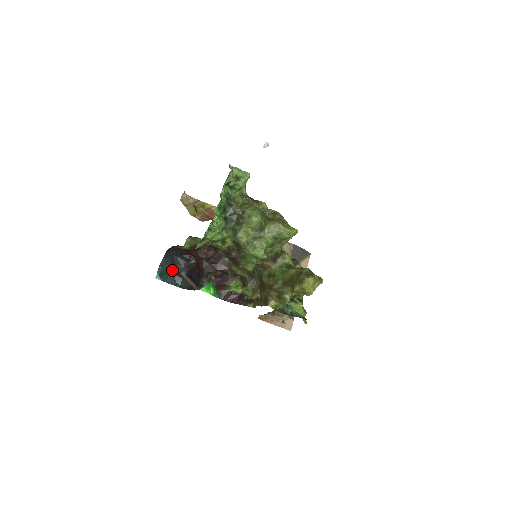
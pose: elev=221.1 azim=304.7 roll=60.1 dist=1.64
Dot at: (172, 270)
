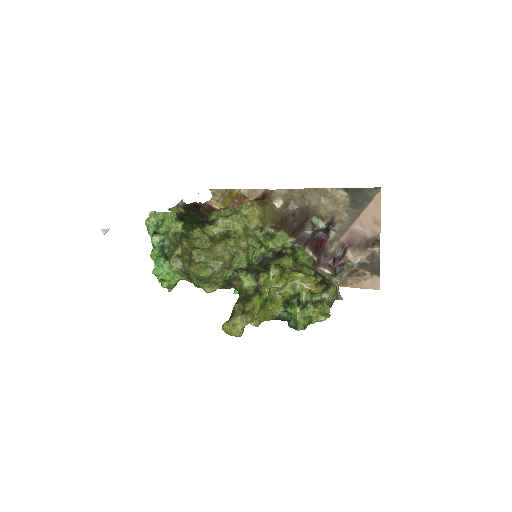
Dot at: occluded
